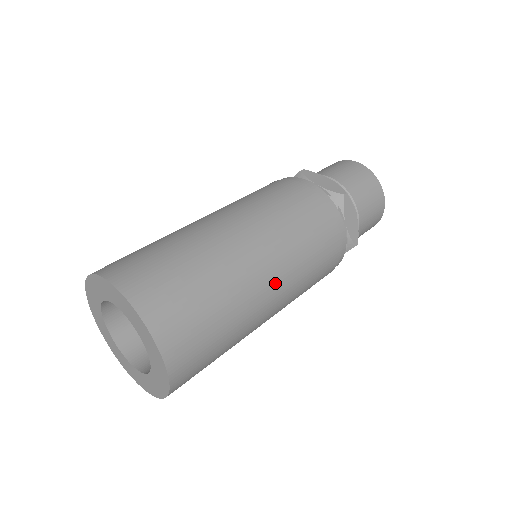
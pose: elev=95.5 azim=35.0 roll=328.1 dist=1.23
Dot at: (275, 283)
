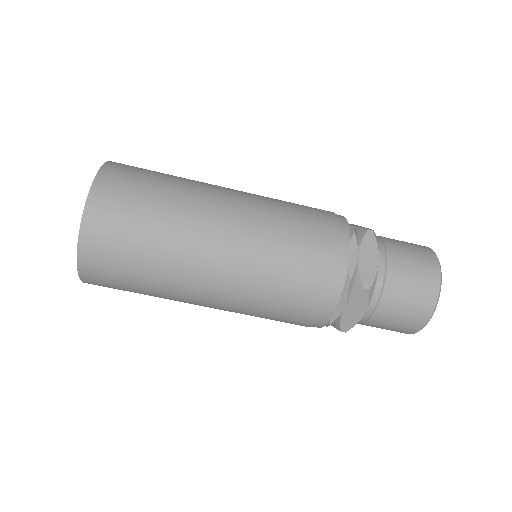
Dot at: (229, 230)
